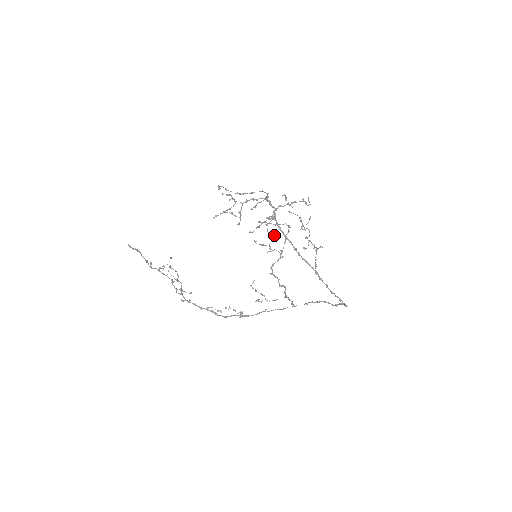
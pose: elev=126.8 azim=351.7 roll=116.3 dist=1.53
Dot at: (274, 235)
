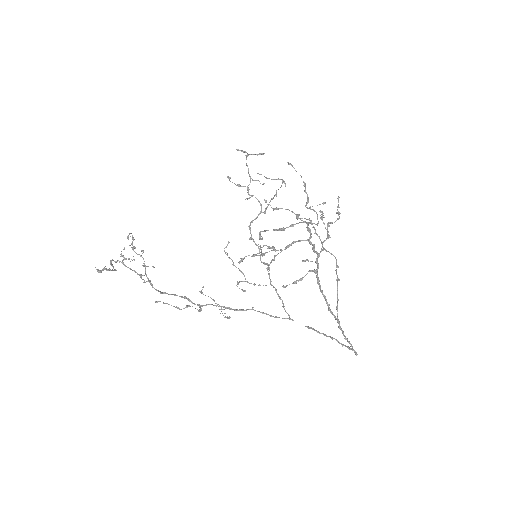
Dot at: (258, 180)
